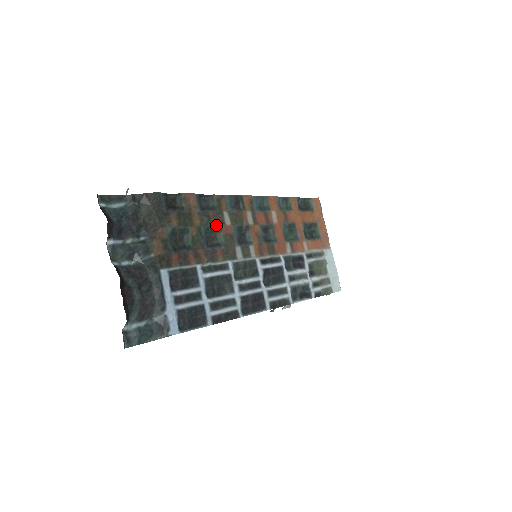
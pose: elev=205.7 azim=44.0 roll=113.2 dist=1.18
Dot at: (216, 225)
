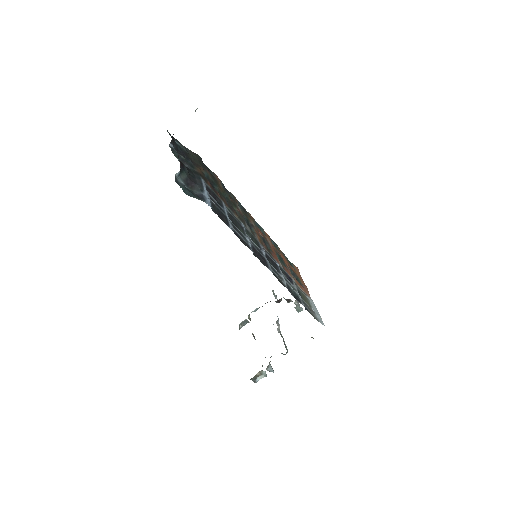
Dot at: (233, 203)
